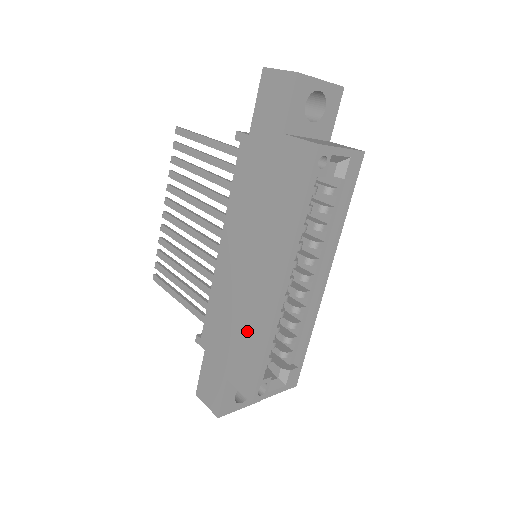
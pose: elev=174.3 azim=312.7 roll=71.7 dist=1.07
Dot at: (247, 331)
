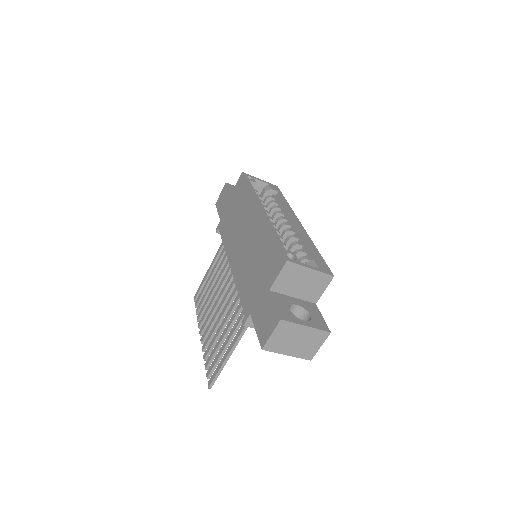
Dot at: (261, 250)
